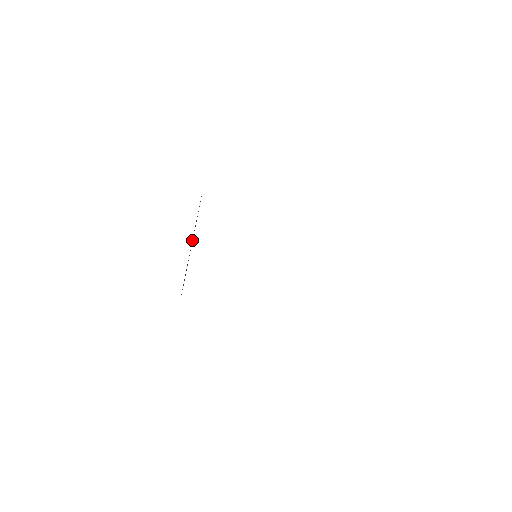
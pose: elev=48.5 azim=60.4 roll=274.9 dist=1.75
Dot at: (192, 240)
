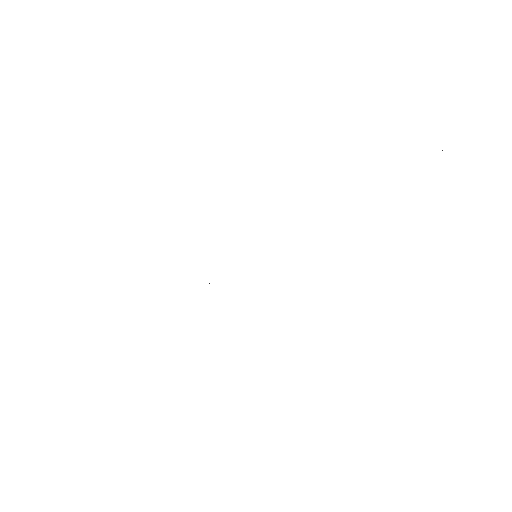
Dot at: occluded
